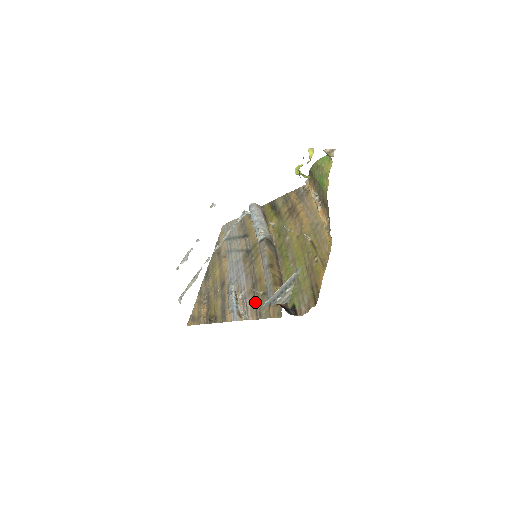
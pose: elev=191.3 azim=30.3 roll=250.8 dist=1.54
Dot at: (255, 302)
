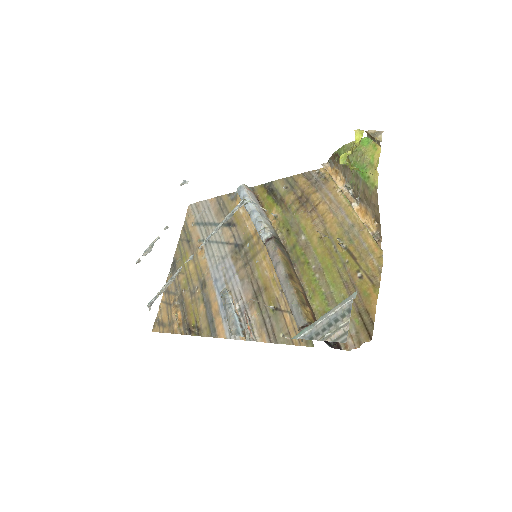
Dot at: (263, 318)
